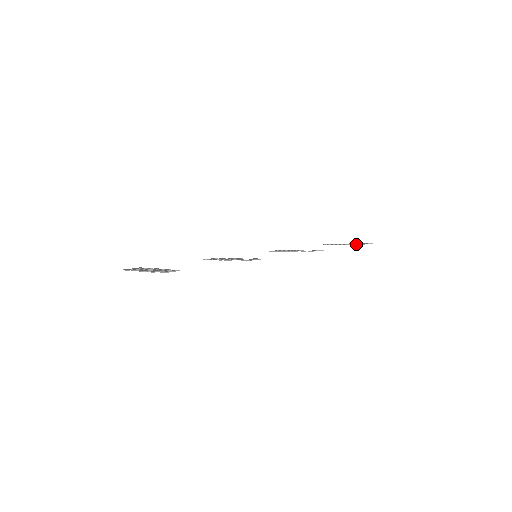
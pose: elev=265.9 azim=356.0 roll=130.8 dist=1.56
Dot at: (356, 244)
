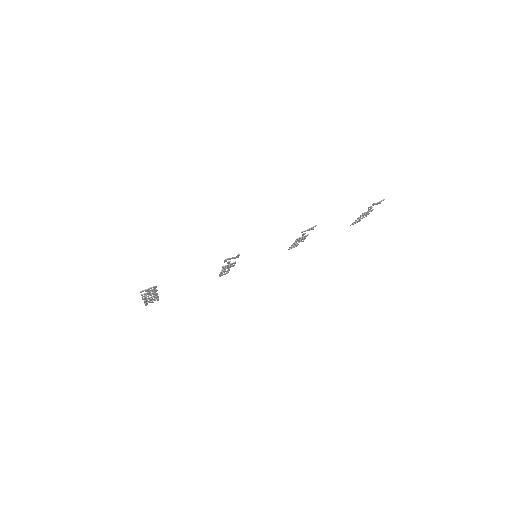
Dot at: (368, 207)
